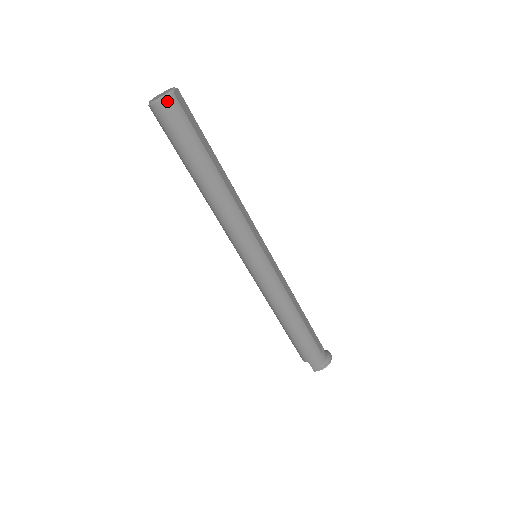
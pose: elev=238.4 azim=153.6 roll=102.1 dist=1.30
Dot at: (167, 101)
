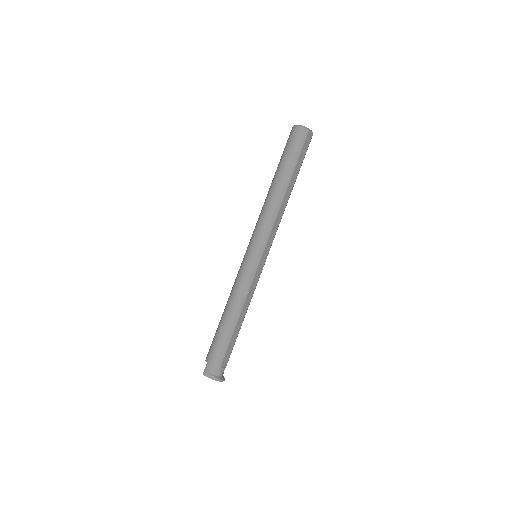
Dot at: (303, 129)
